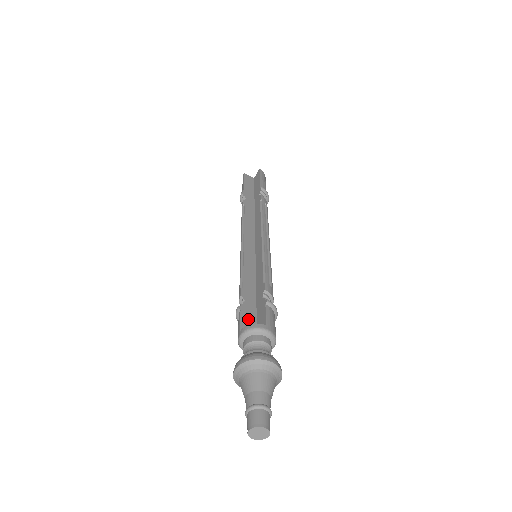
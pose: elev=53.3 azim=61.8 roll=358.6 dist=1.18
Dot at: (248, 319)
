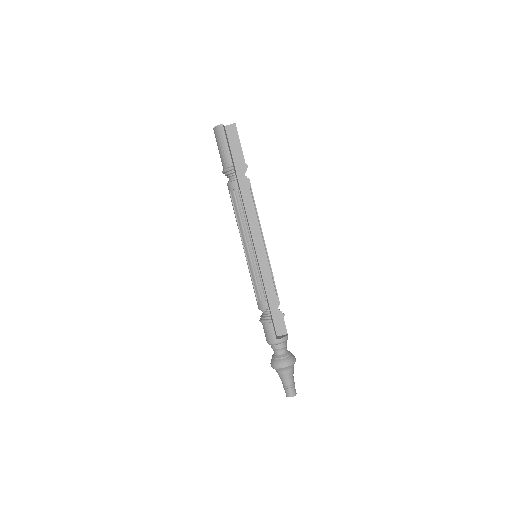
Dot at: occluded
